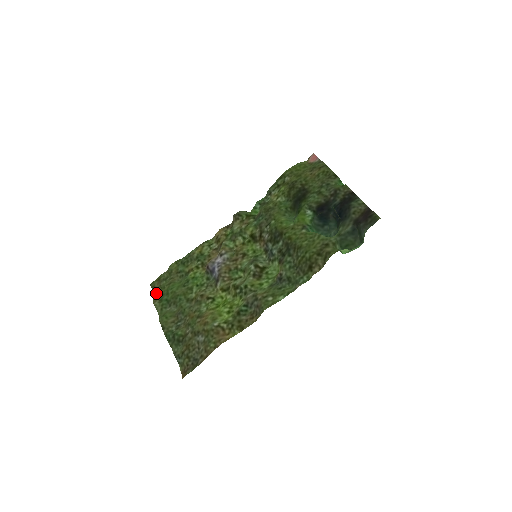
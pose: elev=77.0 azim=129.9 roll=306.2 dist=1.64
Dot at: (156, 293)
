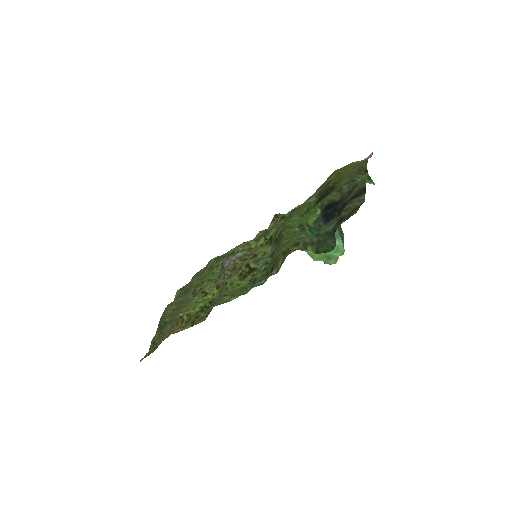
Dot at: occluded
